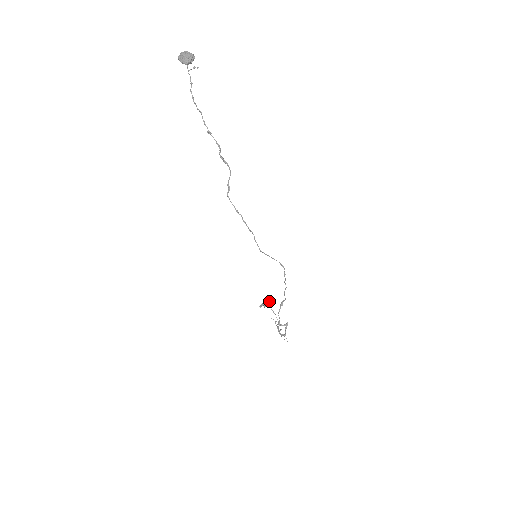
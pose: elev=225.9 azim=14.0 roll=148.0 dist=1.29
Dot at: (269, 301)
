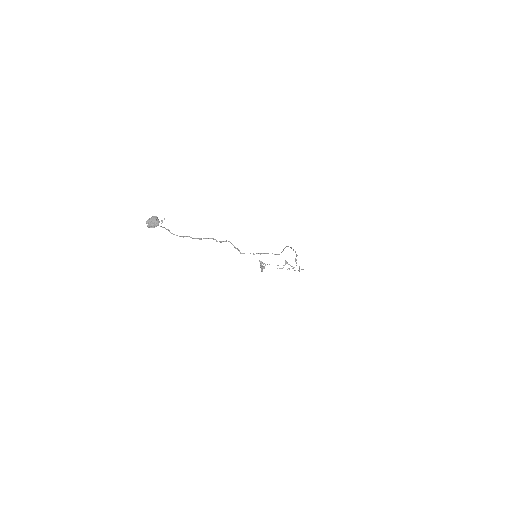
Dot at: (261, 263)
